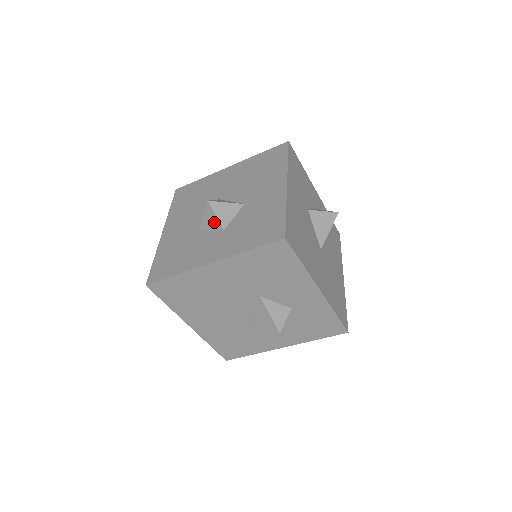
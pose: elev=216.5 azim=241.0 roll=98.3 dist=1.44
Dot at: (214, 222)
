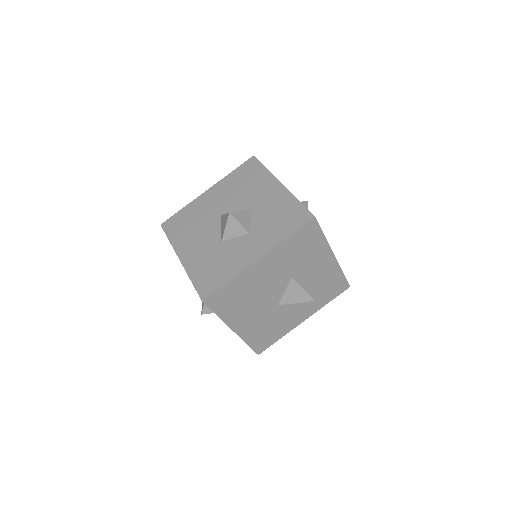
Dot at: (238, 230)
